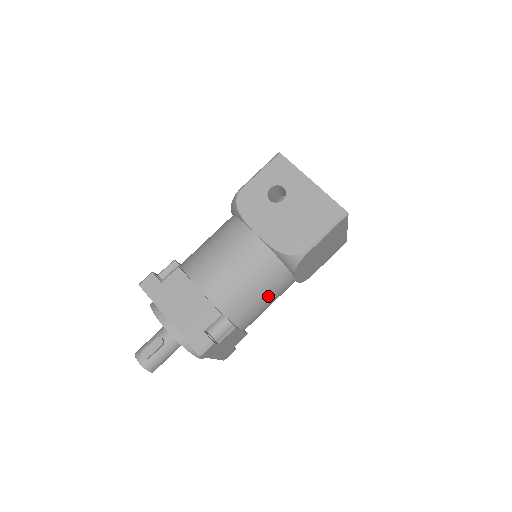
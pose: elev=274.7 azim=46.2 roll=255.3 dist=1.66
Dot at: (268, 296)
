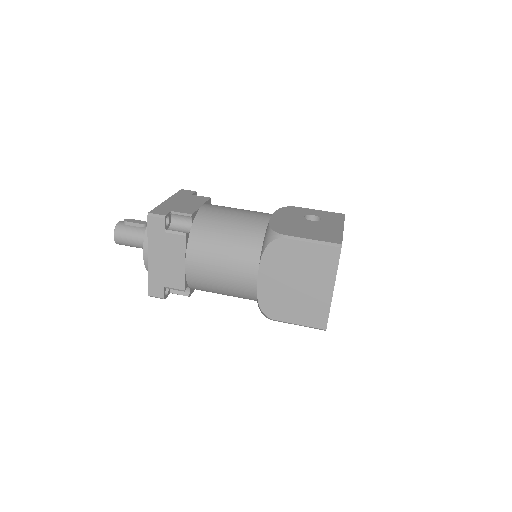
Dot at: (228, 255)
